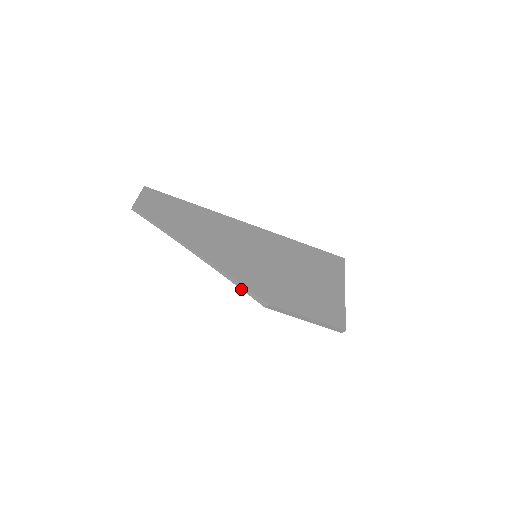
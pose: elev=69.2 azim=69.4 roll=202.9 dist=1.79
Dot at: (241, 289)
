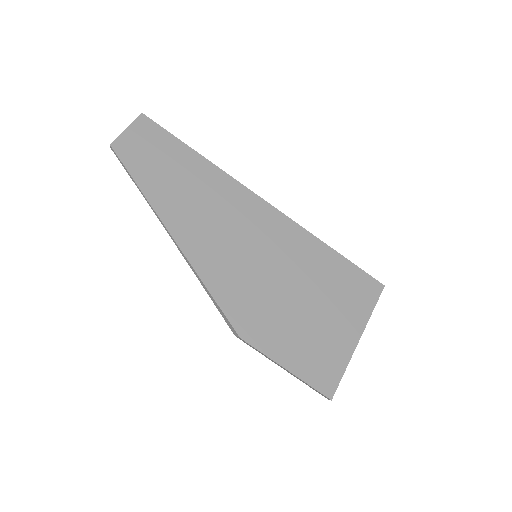
Dot at: (213, 302)
